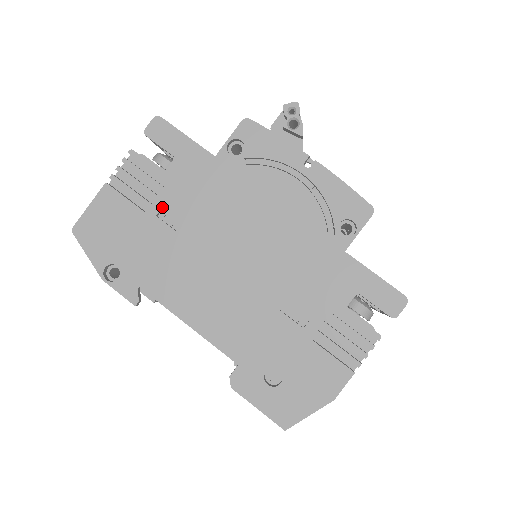
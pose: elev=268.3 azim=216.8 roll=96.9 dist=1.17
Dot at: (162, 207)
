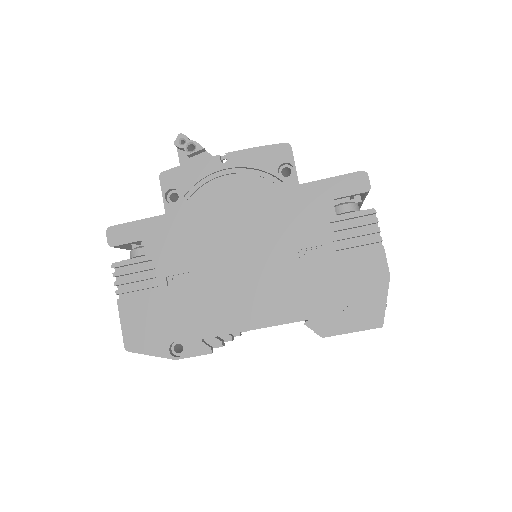
Dot at: (165, 277)
